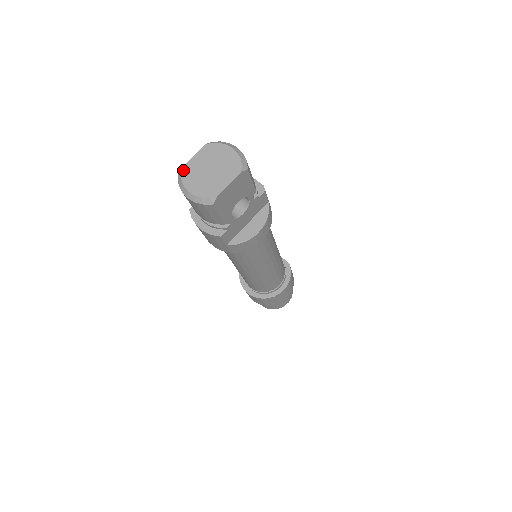
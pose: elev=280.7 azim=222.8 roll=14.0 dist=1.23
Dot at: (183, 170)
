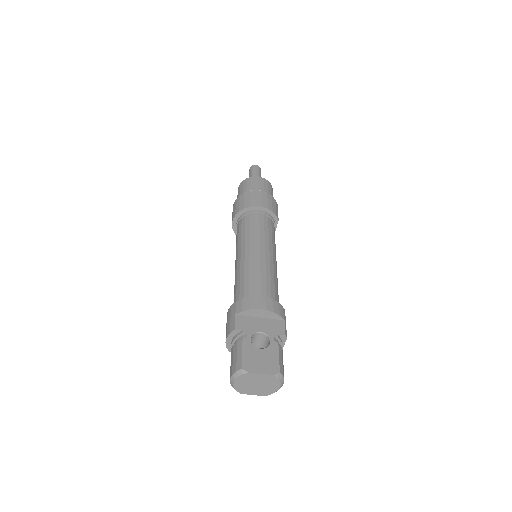
Dot at: (247, 374)
